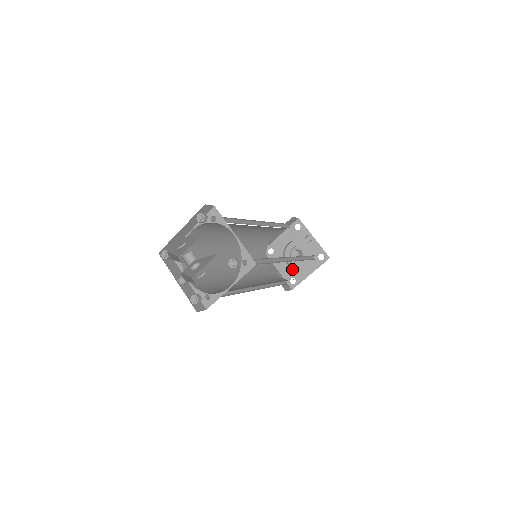
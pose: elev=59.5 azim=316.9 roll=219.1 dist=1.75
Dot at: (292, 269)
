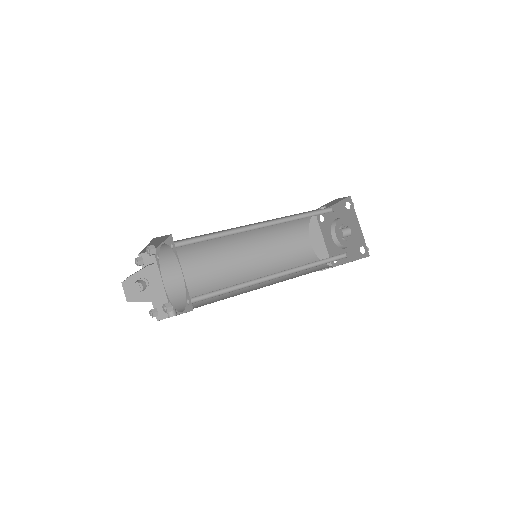
Dot at: (352, 245)
